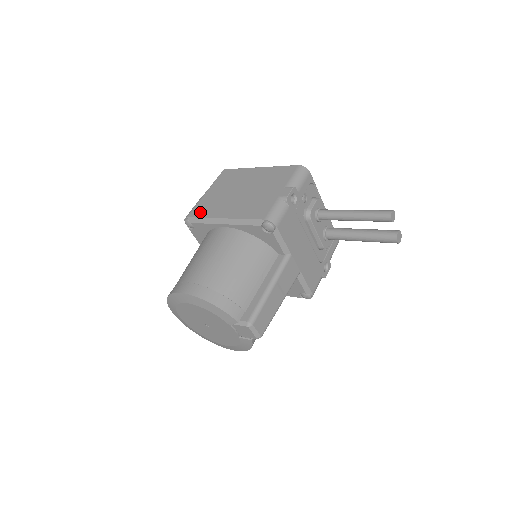
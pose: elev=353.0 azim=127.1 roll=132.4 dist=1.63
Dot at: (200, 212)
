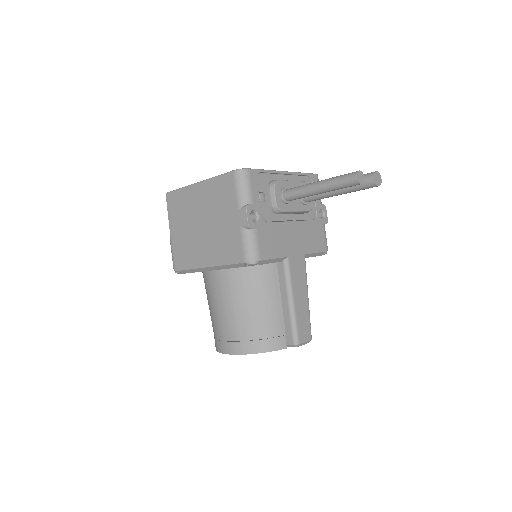
Dot at: (182, 263)
